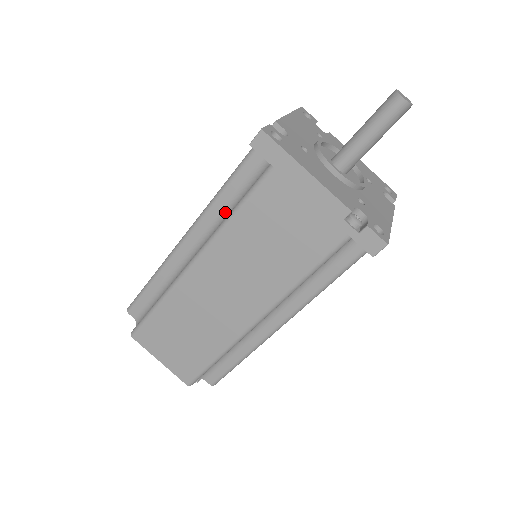
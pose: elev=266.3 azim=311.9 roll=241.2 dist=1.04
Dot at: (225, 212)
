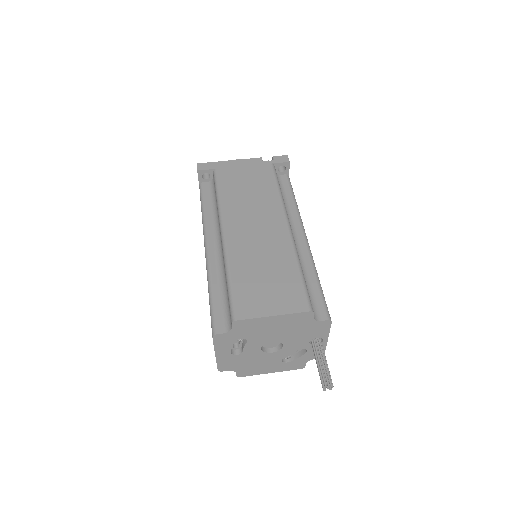
Dot at: (214, 215)
